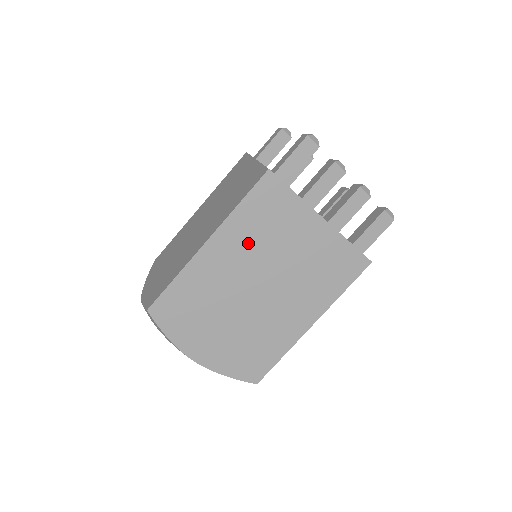
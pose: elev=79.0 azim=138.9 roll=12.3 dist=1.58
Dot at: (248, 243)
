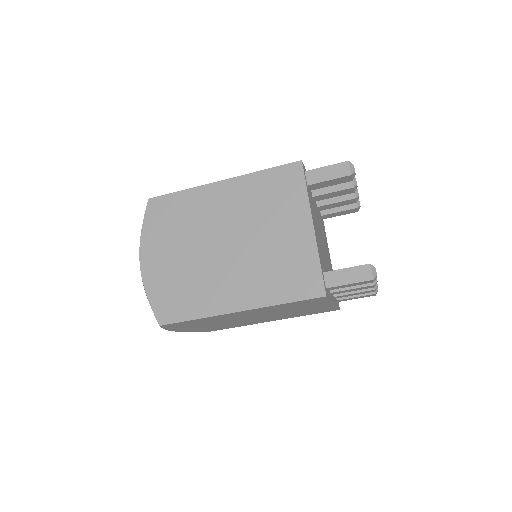
Dot at: (270, 310)
